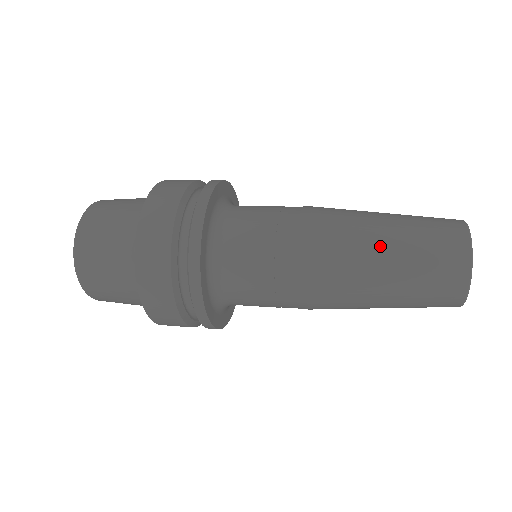
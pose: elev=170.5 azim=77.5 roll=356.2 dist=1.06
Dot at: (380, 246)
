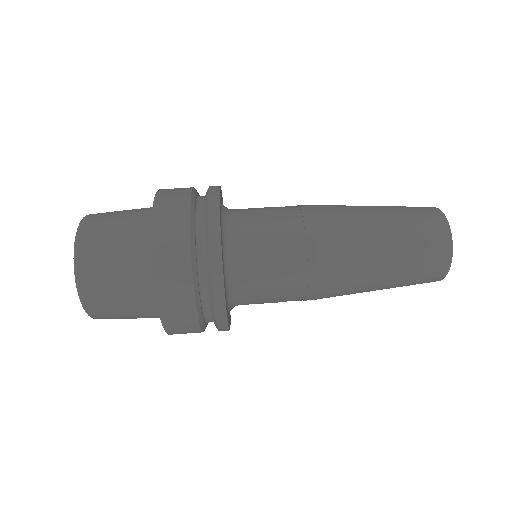
Dot at: (376, 286)
